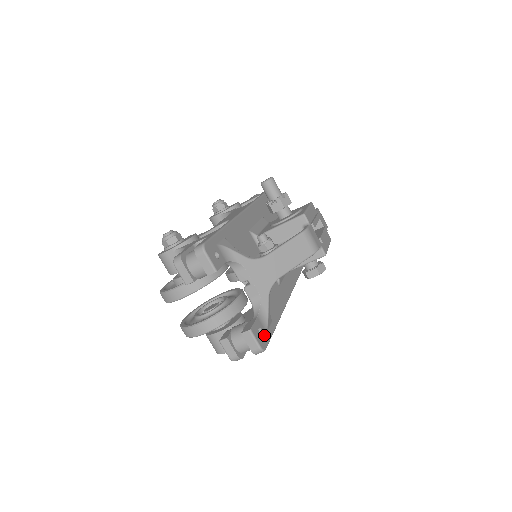
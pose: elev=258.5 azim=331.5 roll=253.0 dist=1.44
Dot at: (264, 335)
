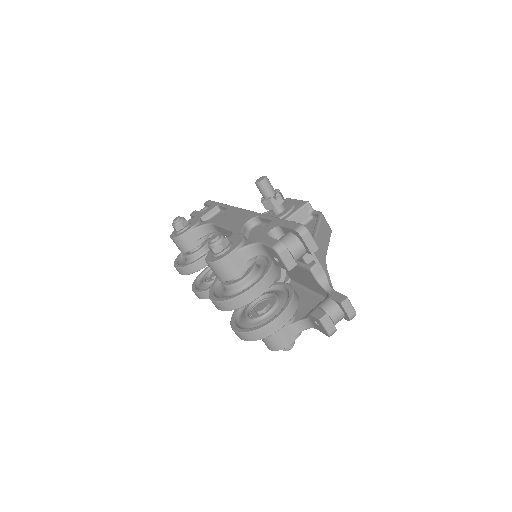
Dot at: occluded
